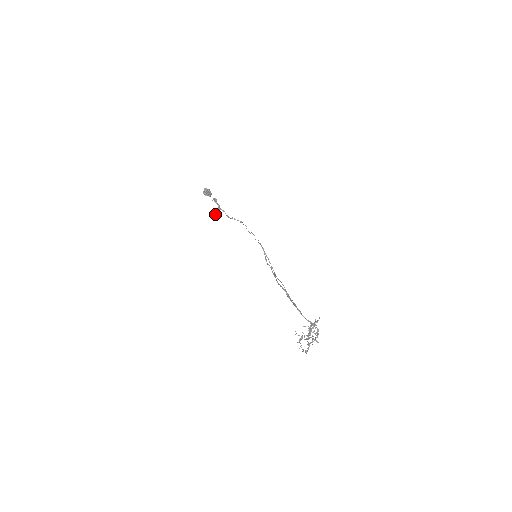
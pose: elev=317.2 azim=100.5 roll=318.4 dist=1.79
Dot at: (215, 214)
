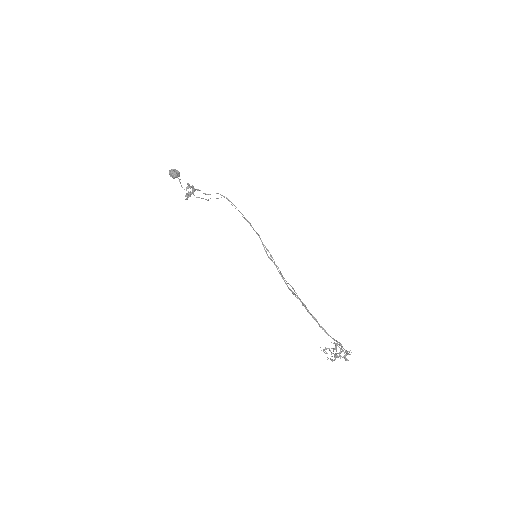
Dot at: (189, 194)
